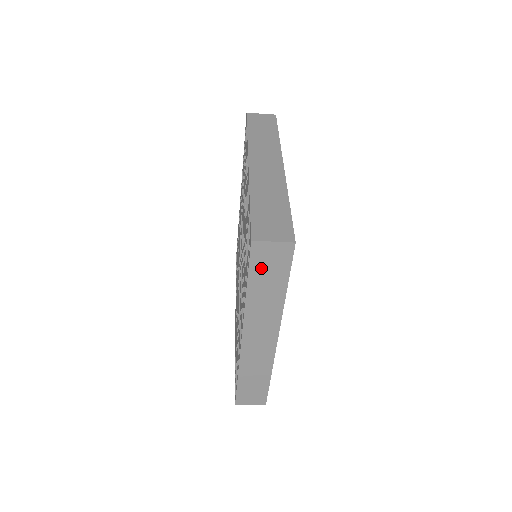
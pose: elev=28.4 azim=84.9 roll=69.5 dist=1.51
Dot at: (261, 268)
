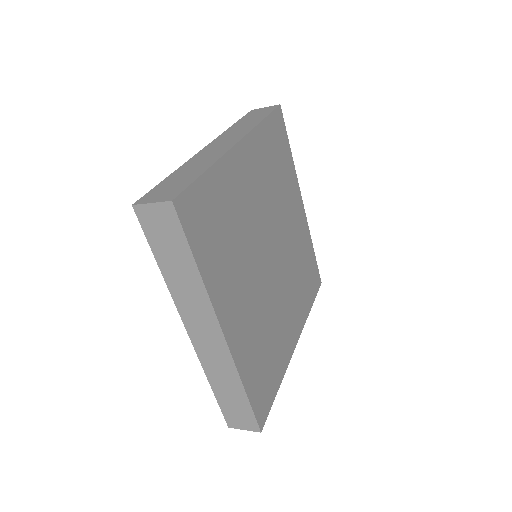
Dot at: (158, 239)
